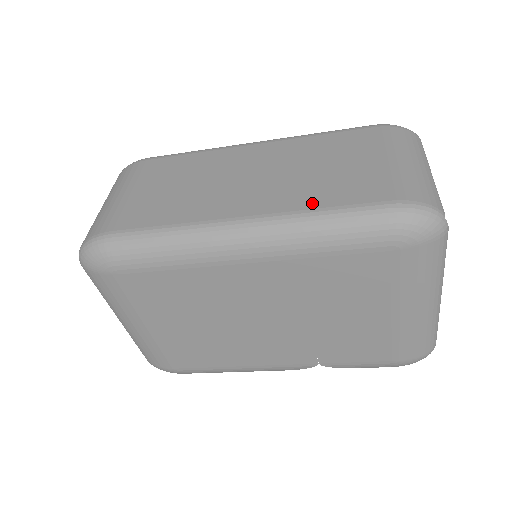
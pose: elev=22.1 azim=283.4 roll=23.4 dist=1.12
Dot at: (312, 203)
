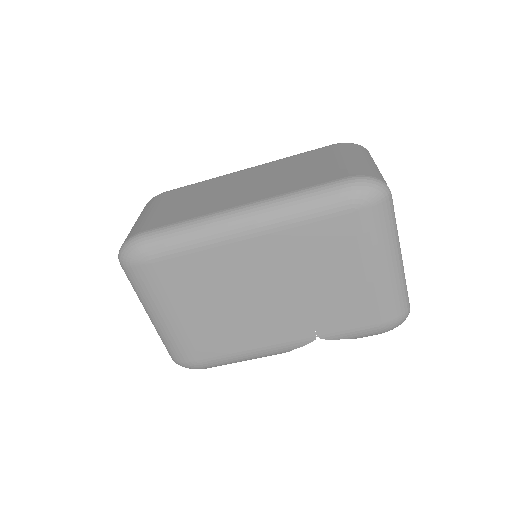
Dot at: (291, 189)
